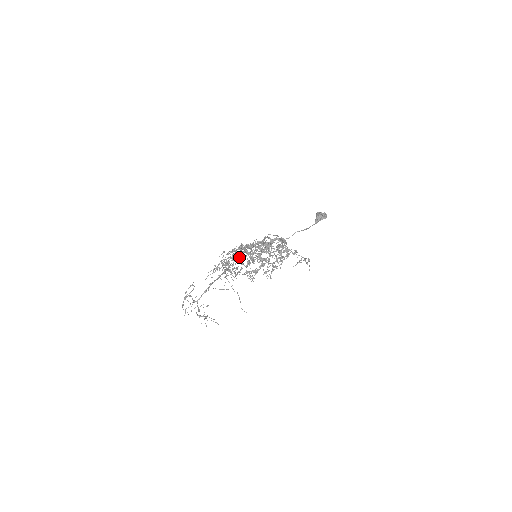
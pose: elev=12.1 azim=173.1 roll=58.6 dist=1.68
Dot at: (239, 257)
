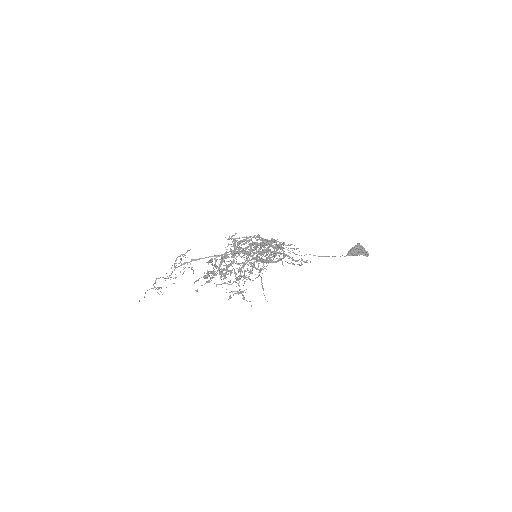
Dot at: (246, 247)
